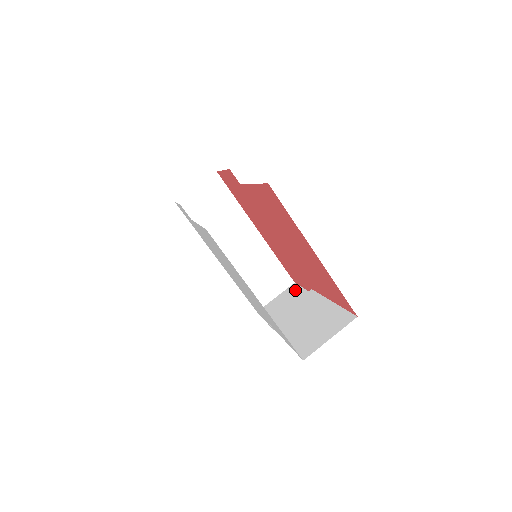
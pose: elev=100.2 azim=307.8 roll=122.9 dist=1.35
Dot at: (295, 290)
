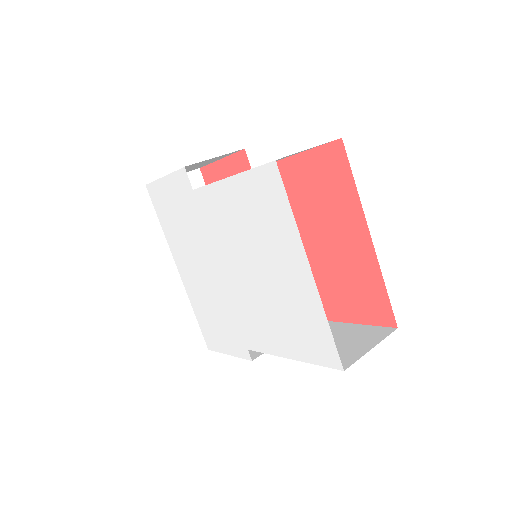
Dot at: occluded
